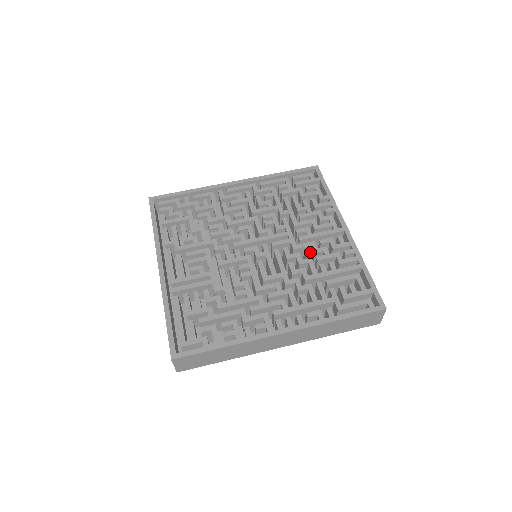
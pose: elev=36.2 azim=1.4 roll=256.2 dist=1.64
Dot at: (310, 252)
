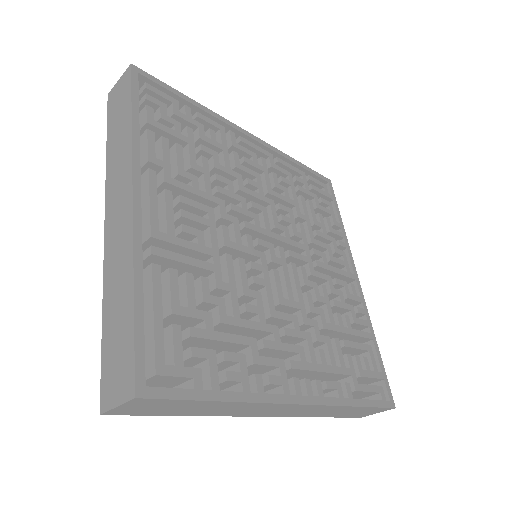
Dot at: occluded
